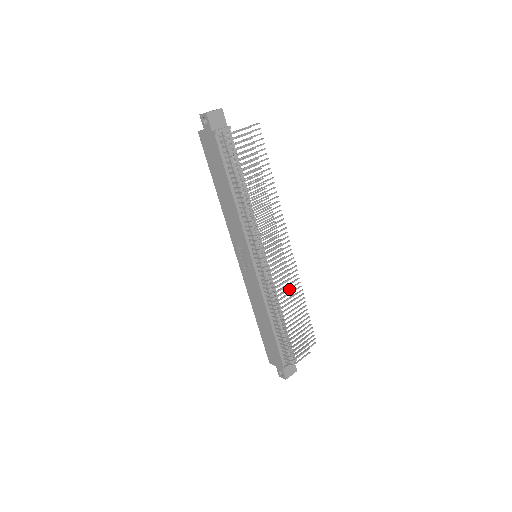
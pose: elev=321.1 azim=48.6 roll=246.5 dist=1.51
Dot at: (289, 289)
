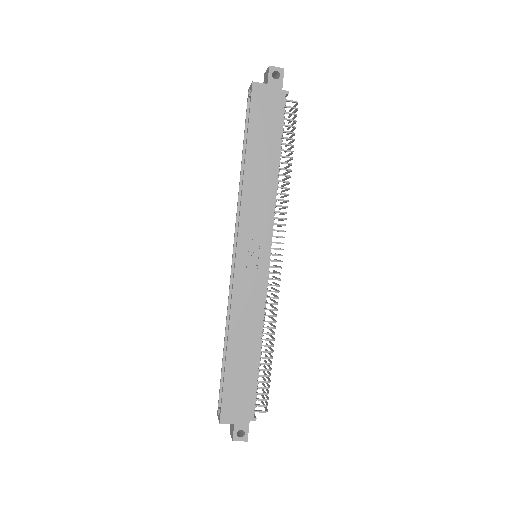
Dot at: occluded
